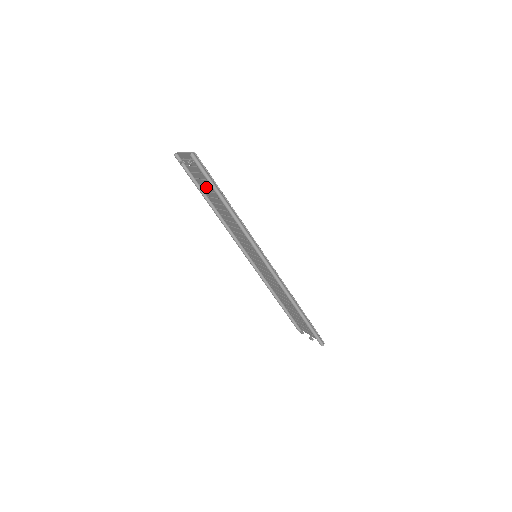
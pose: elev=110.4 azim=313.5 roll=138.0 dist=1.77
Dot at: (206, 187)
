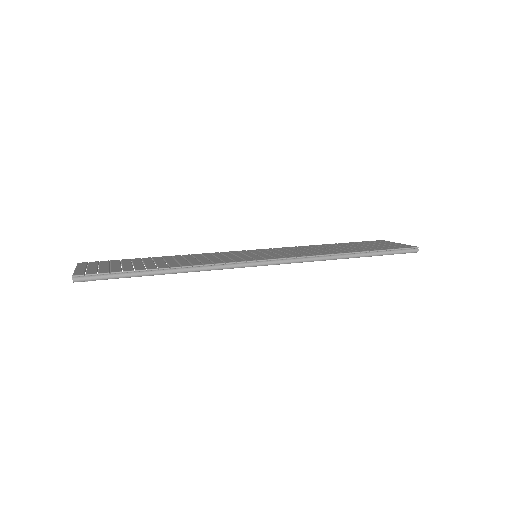
Dot at: occluded
